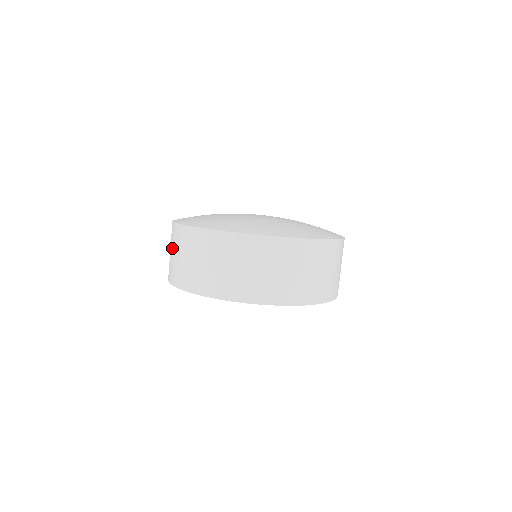
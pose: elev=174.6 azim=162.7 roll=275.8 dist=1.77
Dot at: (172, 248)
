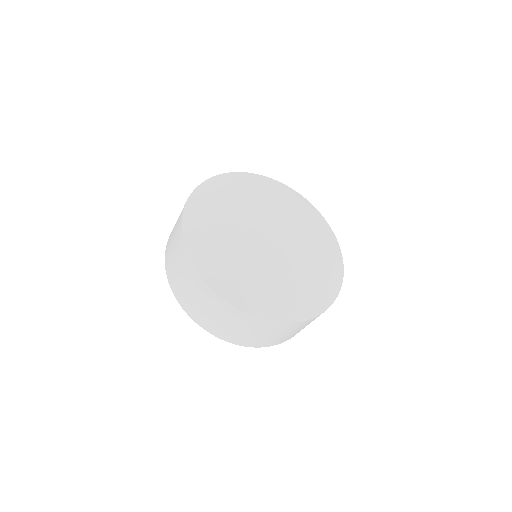
Dot at: (191, 289)
